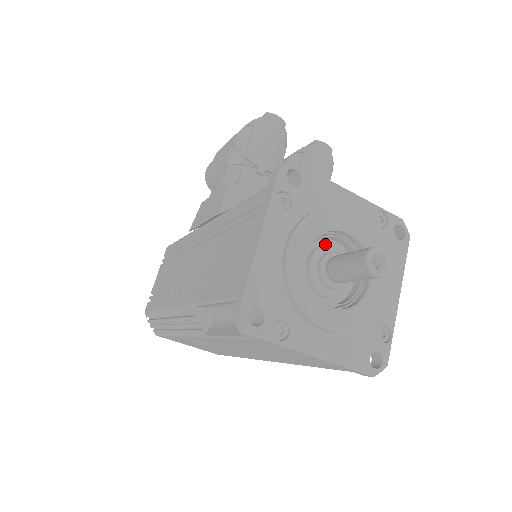
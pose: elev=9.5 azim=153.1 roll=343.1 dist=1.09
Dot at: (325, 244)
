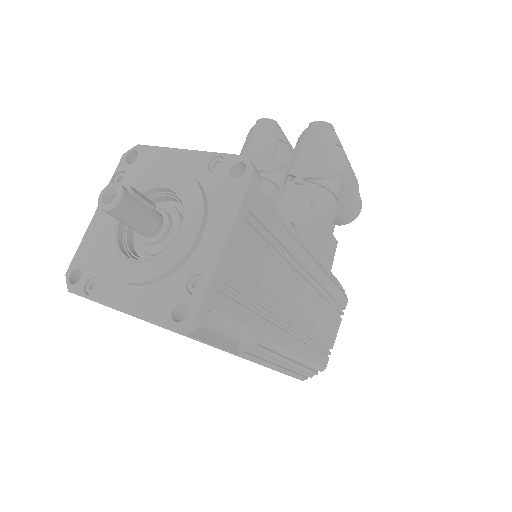
Dot at: occluded
